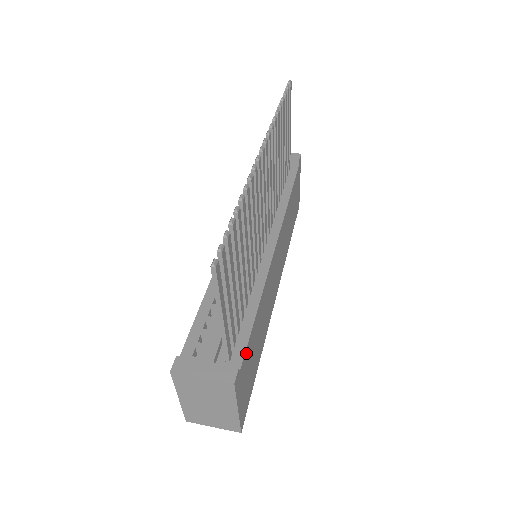
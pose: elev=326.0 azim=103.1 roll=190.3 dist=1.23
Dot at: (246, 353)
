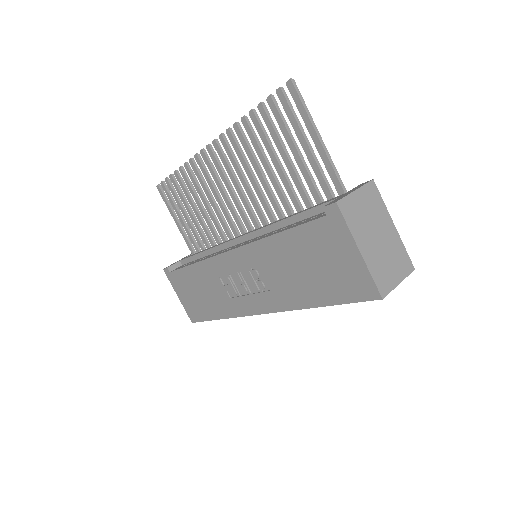
Dot at: occluded
